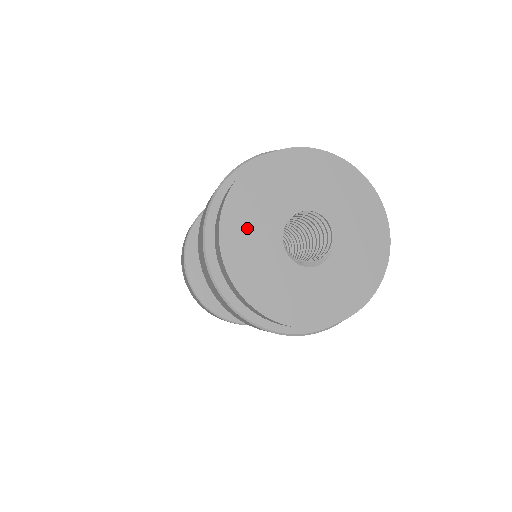
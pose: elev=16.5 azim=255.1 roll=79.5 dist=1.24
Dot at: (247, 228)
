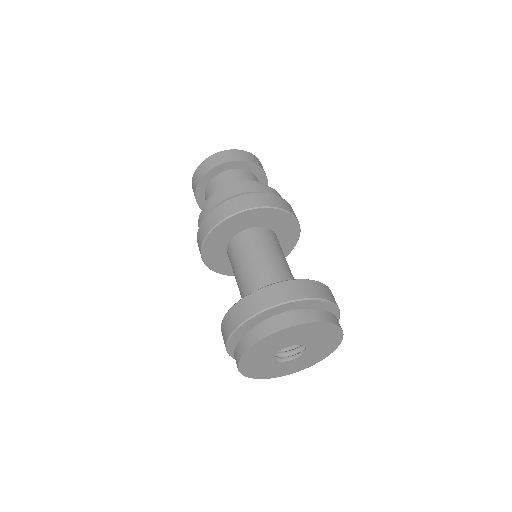
Dot at: (268, 346)
